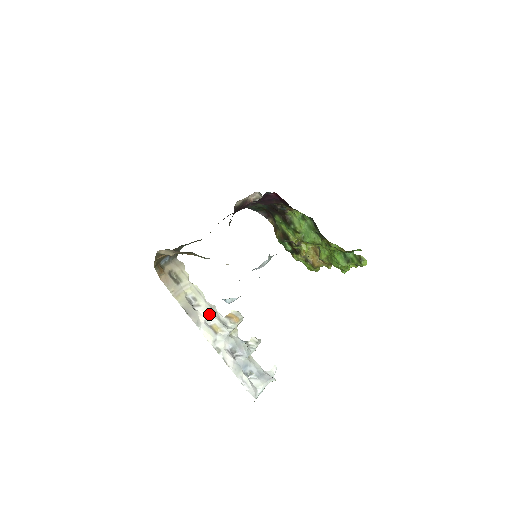
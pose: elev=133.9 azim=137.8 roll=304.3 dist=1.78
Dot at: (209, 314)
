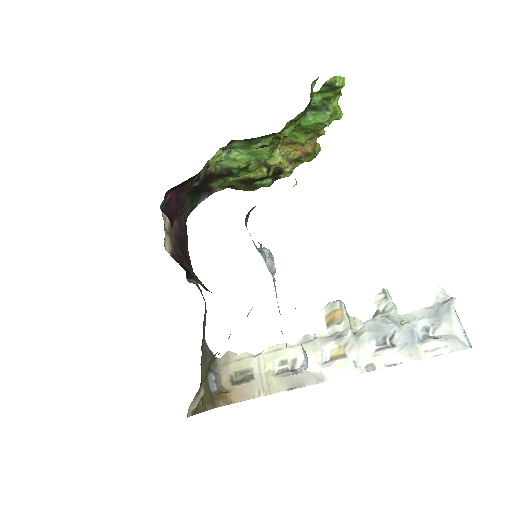
Dot at: (313, 352)
